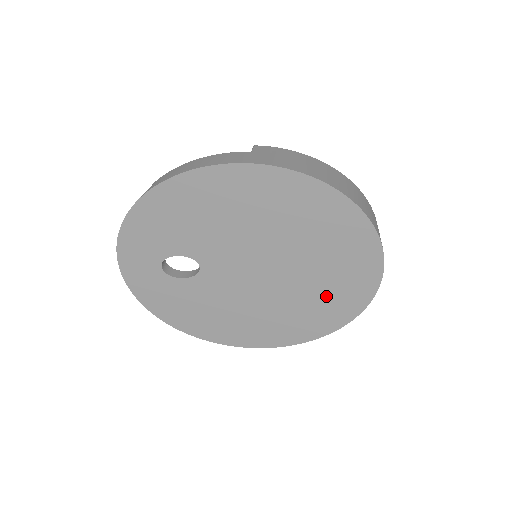
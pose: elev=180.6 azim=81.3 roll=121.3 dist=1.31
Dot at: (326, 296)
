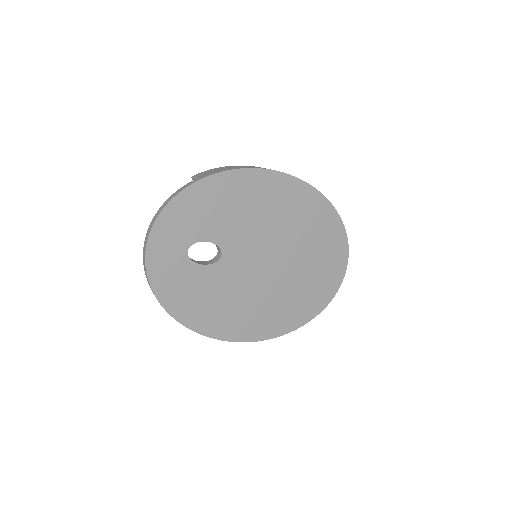
Dot at: (306, 293)
